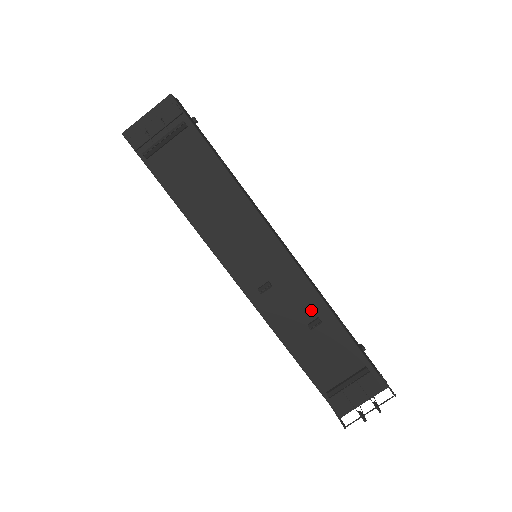
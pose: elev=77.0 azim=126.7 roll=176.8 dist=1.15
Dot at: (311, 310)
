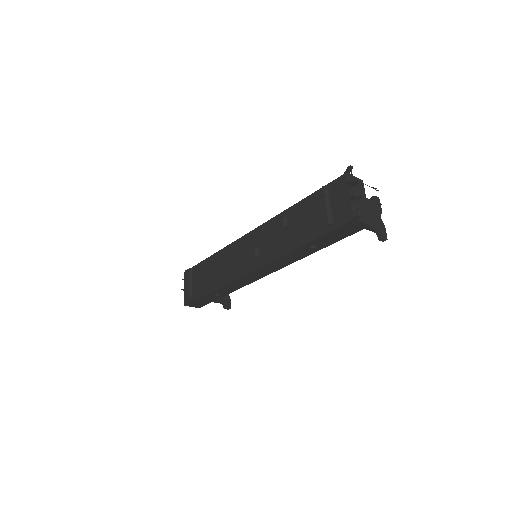
Dot at: (281, 224)
